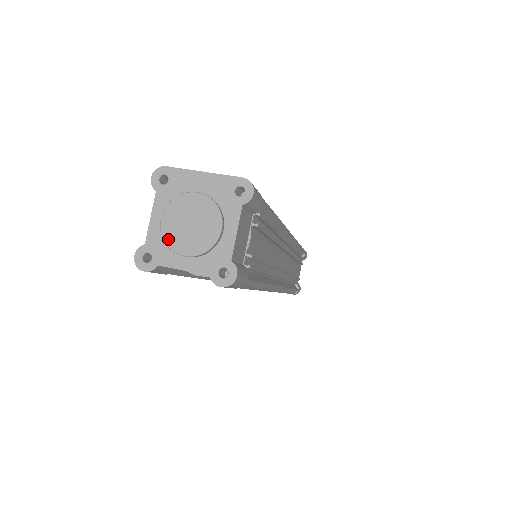
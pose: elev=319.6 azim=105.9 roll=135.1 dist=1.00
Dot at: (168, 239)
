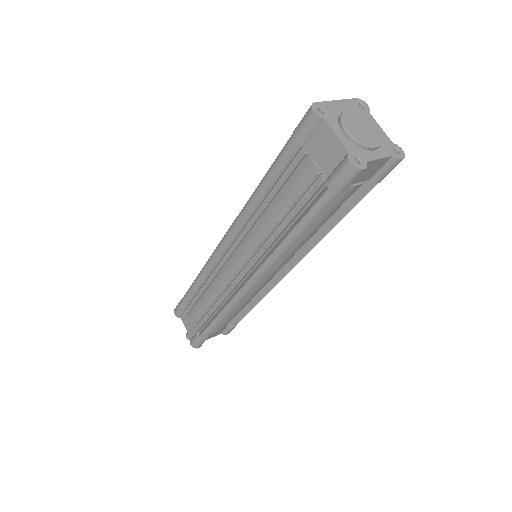
Dot at: (361, 141)
